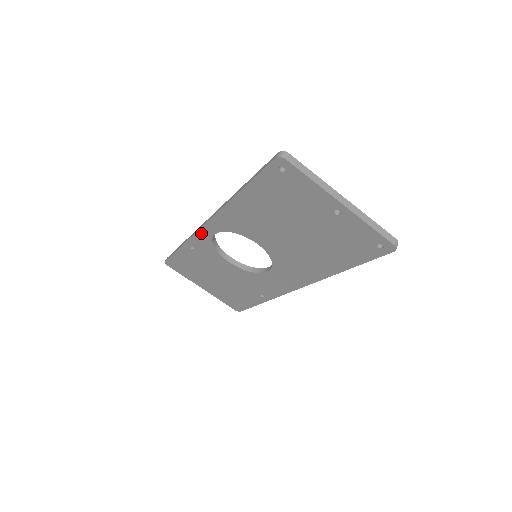
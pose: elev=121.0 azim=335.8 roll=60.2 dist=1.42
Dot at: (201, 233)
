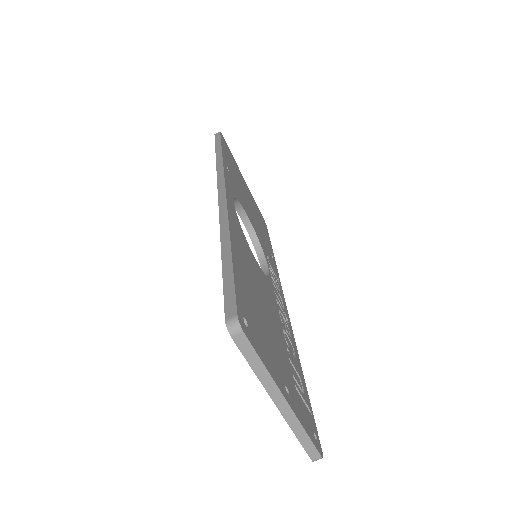
Dot at: occluded
